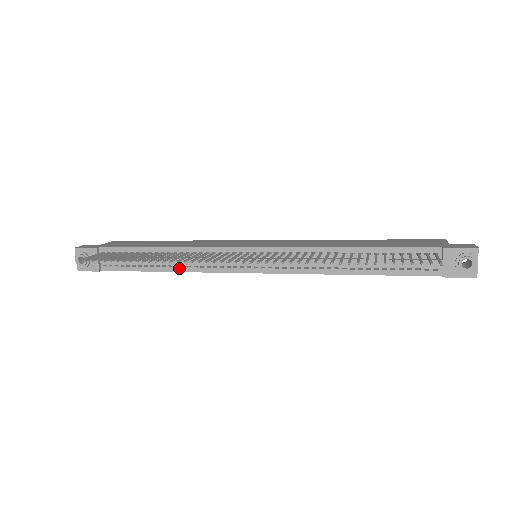
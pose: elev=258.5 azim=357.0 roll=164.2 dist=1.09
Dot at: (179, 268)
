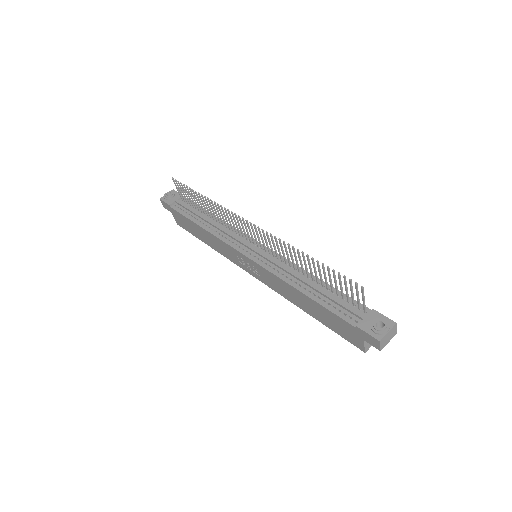
Dot at: (210, 229)
